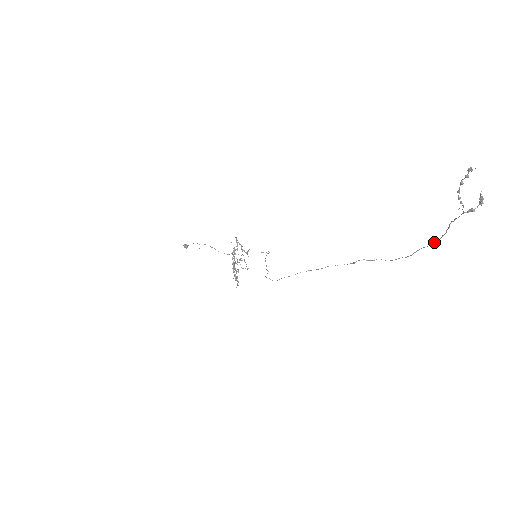
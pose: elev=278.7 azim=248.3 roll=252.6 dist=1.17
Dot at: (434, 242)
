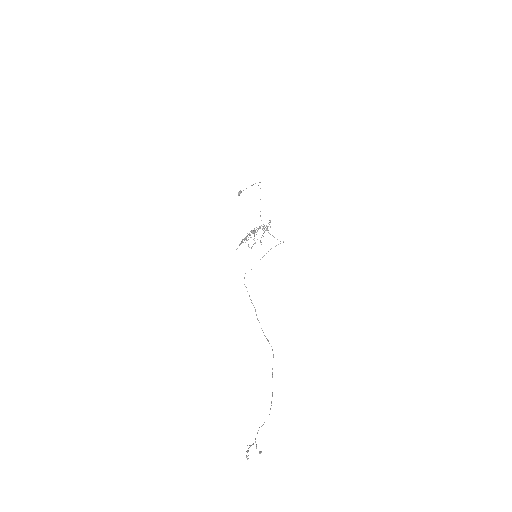
Dot at: occluded
